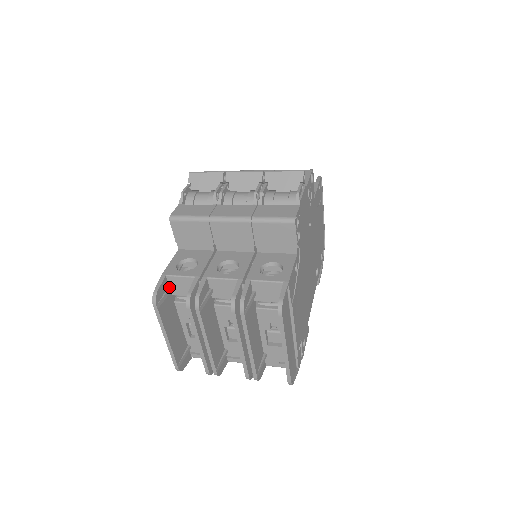
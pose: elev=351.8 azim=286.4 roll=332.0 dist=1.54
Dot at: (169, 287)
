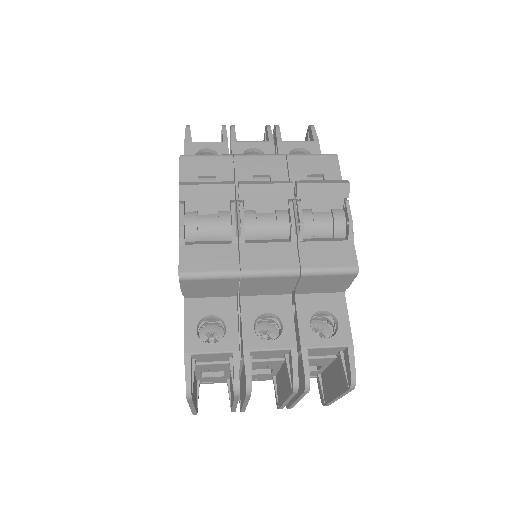
Dot at: (193, 362)
